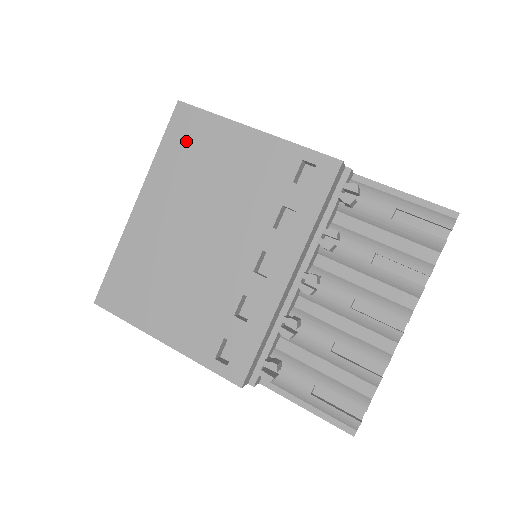
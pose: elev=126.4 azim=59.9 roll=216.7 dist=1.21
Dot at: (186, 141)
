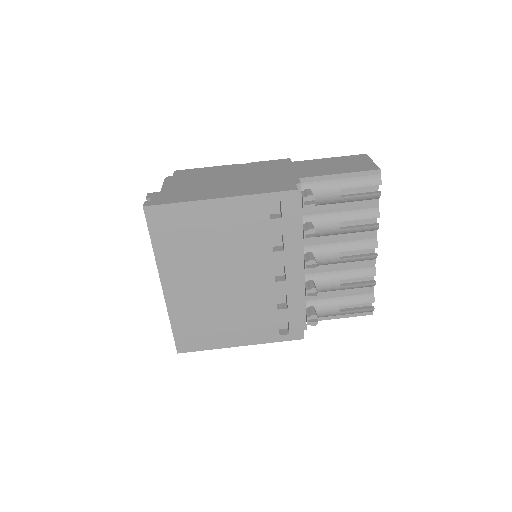
Dot at: (171, 231)
